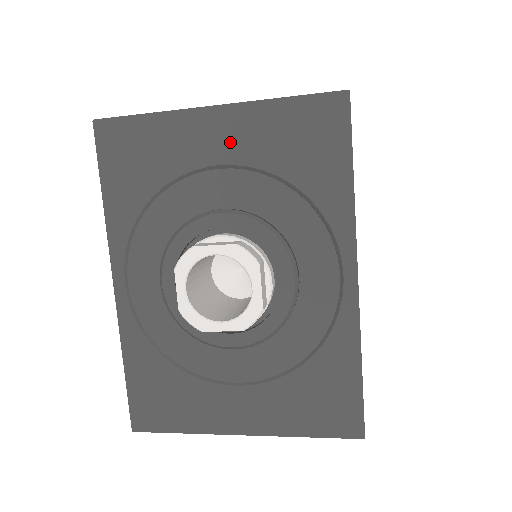
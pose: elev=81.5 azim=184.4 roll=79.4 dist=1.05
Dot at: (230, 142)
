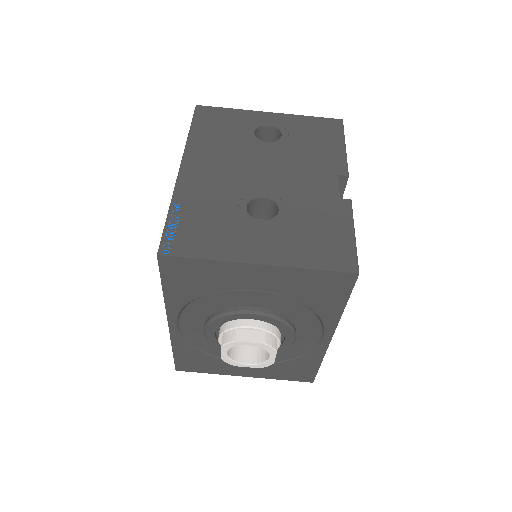
Dot at: (266, 282)
